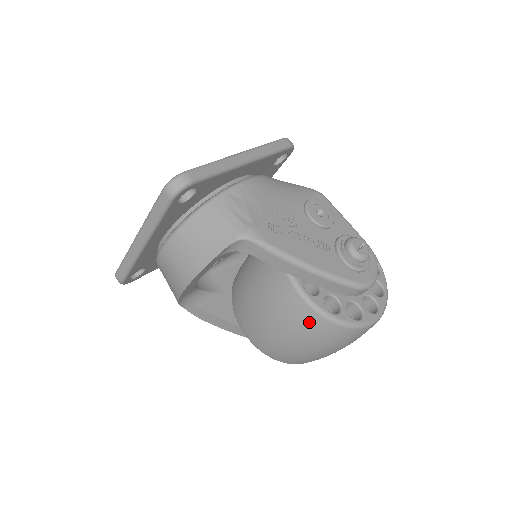
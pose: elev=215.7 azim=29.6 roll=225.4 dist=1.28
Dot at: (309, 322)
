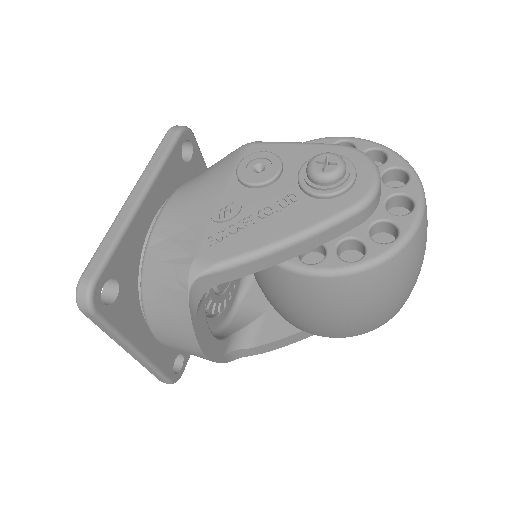
Dot at: (343, 290)
